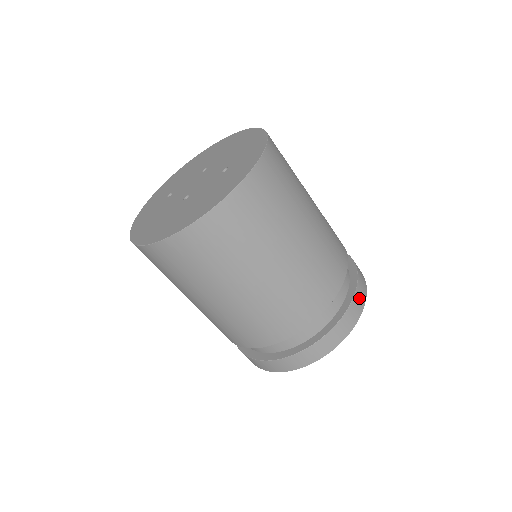
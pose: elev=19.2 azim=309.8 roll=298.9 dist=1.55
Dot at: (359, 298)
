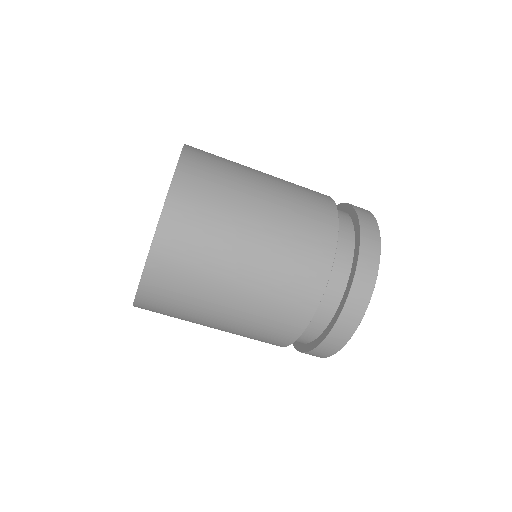
Dot at: (358, 297)
